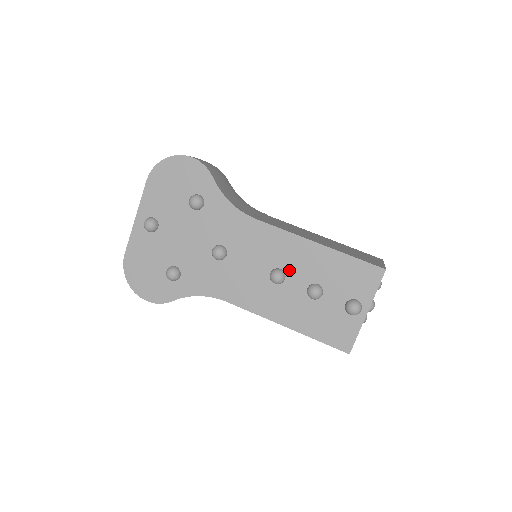
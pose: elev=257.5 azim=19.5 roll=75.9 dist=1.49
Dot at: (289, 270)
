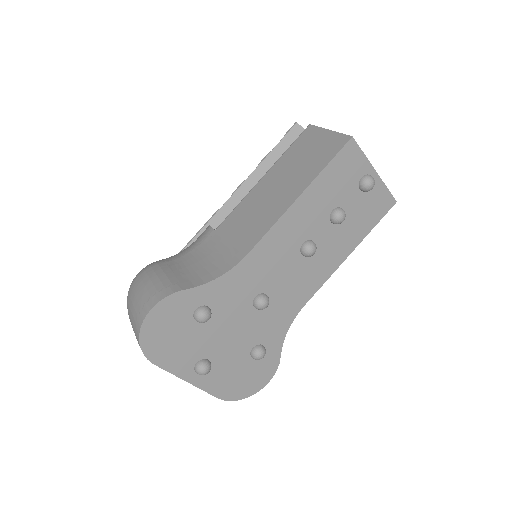
Dot at: (308, 235)
